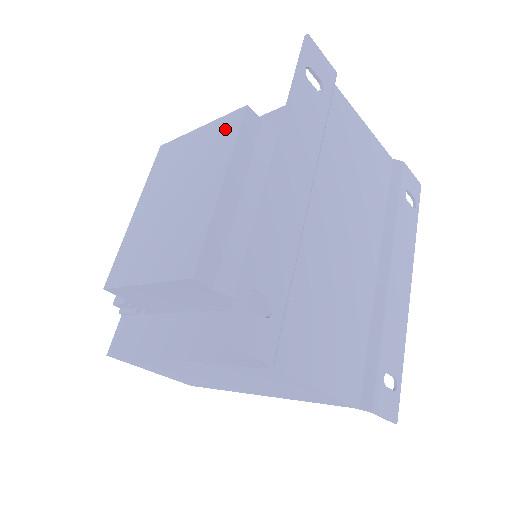
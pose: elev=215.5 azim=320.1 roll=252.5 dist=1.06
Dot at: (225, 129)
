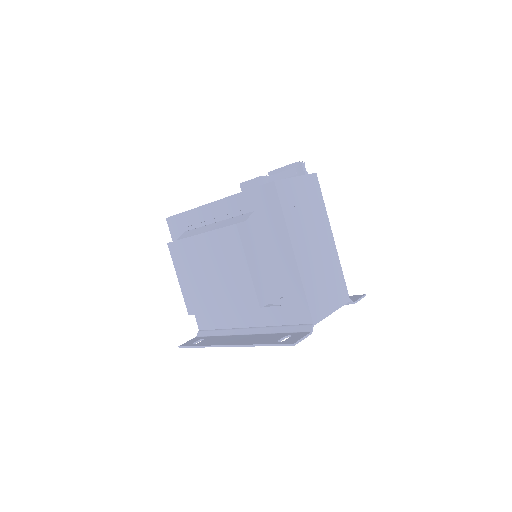
Dot at: (247, 296)
